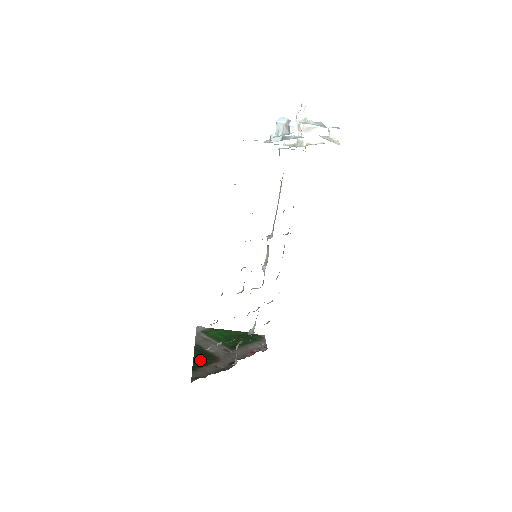
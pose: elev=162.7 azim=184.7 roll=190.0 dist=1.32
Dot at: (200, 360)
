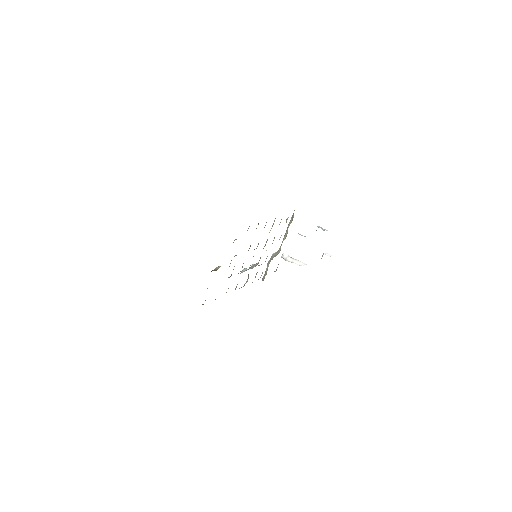
Dot at: occluded
